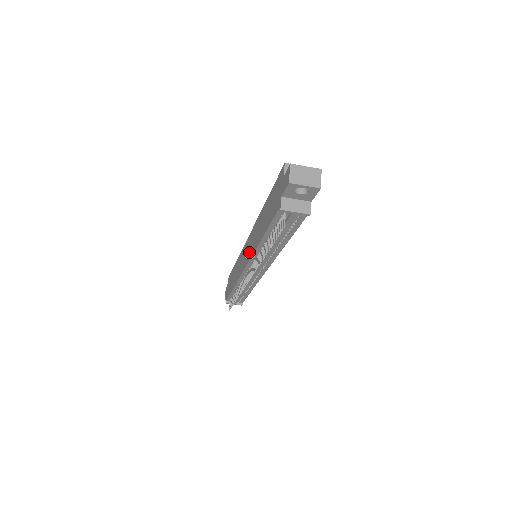
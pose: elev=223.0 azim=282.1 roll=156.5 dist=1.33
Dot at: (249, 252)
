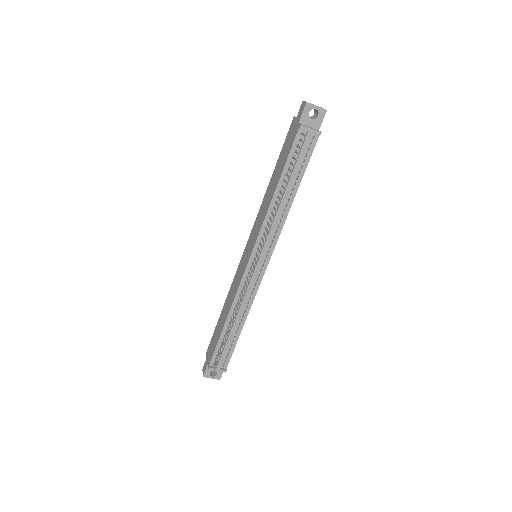
Dot at: (254, 238)
